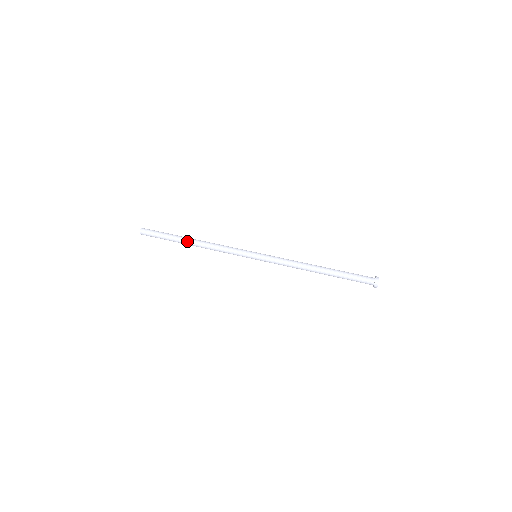
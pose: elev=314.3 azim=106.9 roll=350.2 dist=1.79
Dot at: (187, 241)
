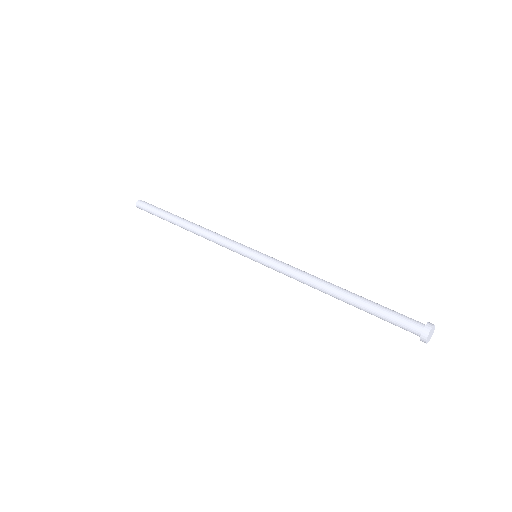
Dot at: (181, 220)
